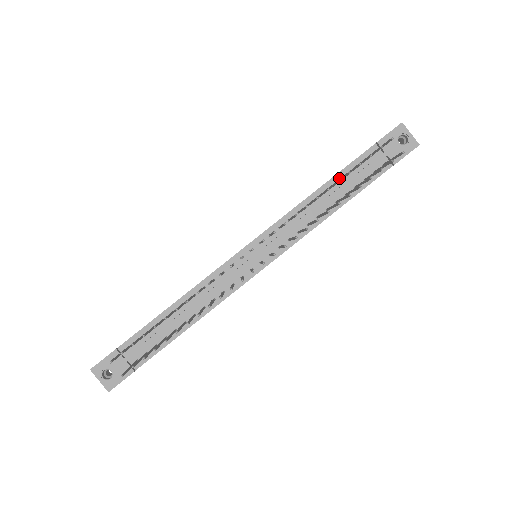
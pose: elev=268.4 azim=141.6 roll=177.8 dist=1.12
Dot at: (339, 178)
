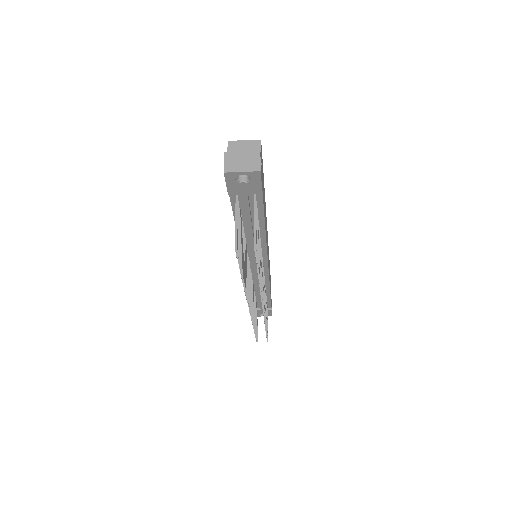
Dot at: occluded
